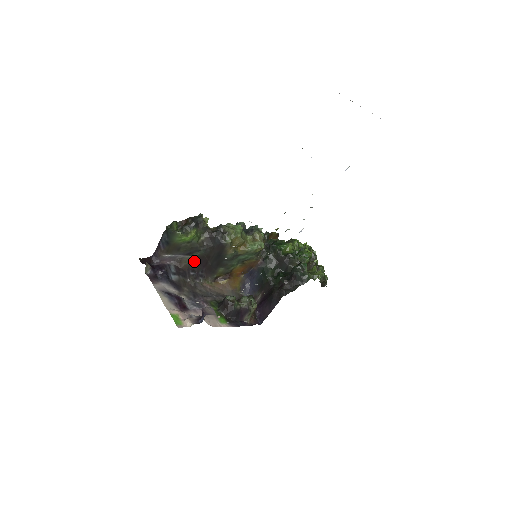
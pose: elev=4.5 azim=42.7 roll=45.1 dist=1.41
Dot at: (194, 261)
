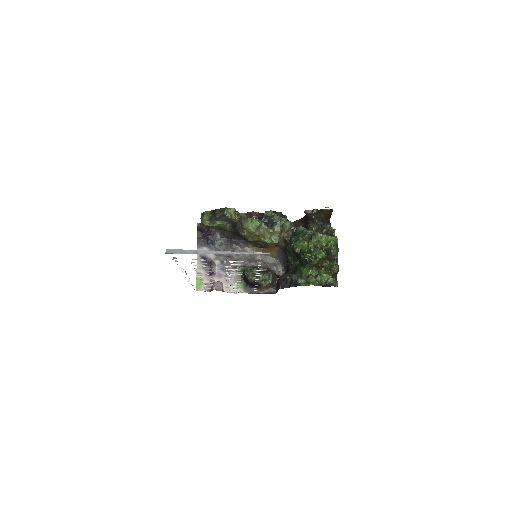
Dot at: (233, 233)
